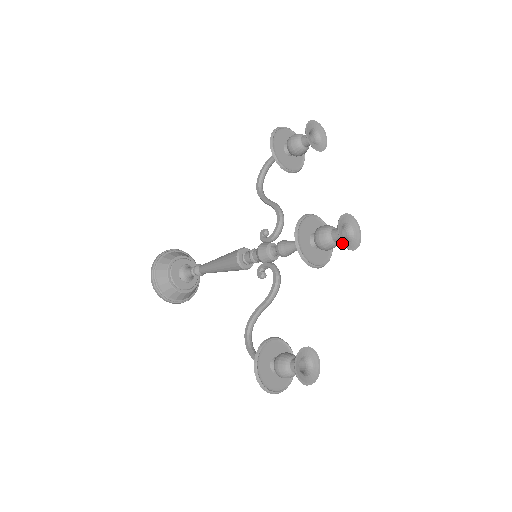
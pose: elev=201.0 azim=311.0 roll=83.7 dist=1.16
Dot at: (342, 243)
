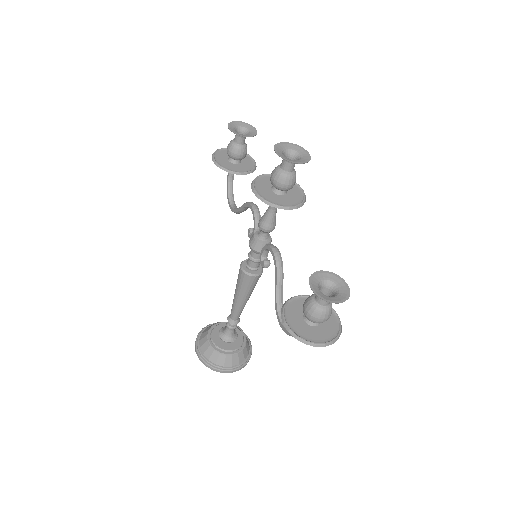
Dot at: occluded
